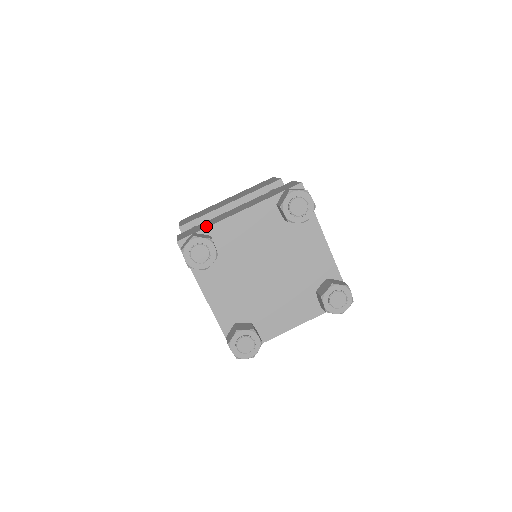
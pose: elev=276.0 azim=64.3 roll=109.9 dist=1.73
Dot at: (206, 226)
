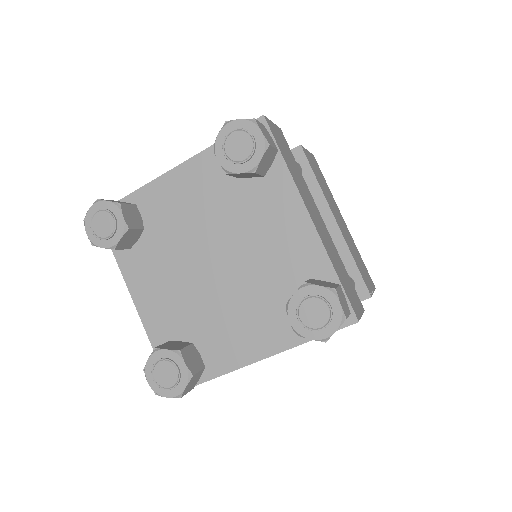
Dot at: occluded
